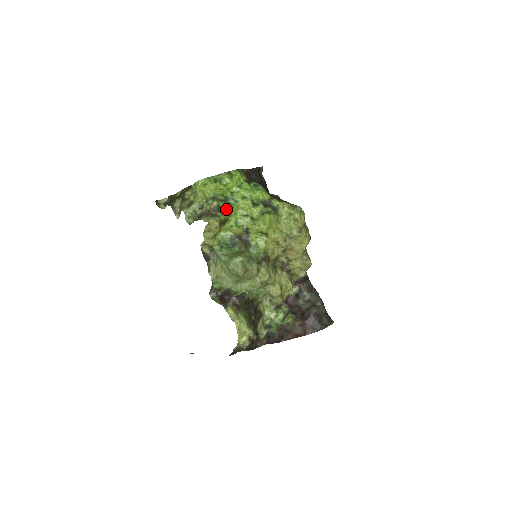
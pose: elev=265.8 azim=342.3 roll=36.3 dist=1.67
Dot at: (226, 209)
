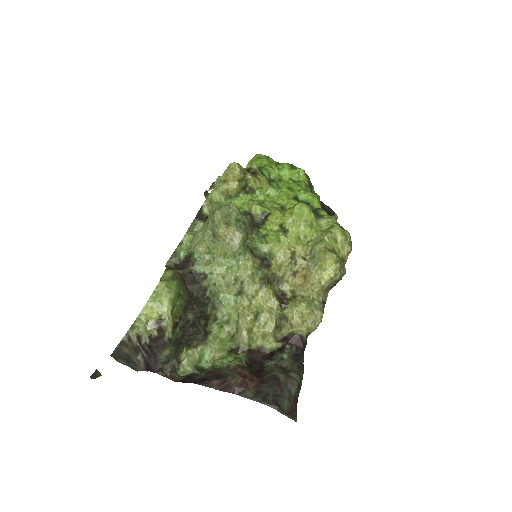
Dot at: (261, 177)
